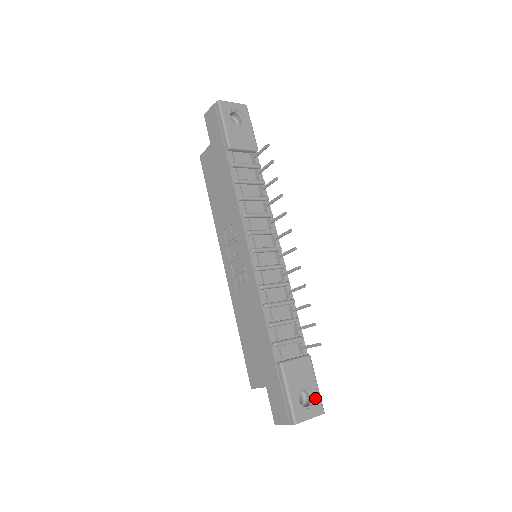
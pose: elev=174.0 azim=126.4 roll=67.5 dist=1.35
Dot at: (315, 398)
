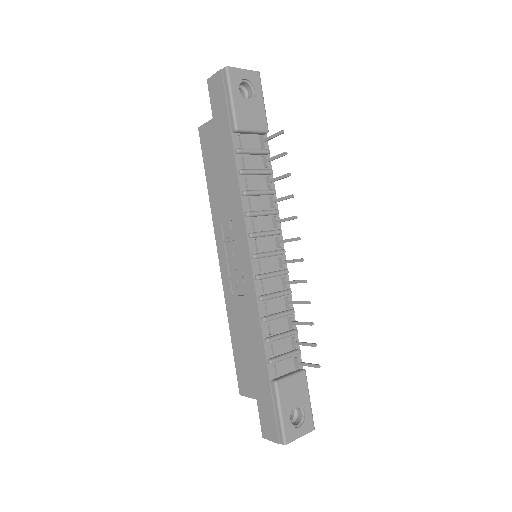
Dot at: (307, 415)
